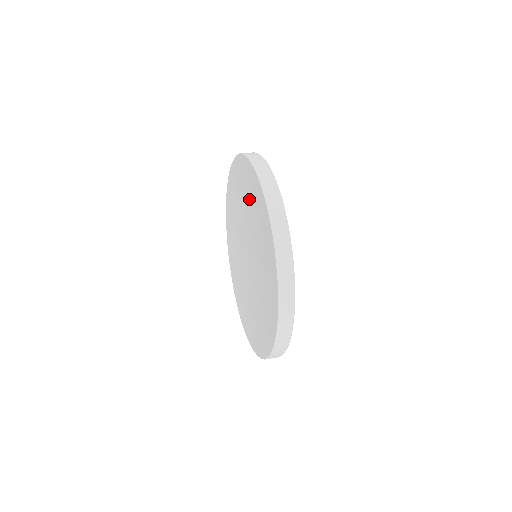
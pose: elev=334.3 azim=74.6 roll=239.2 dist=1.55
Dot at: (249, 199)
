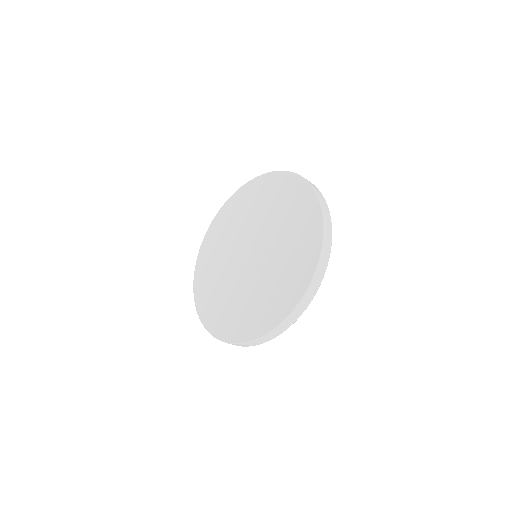
Dot at: (281, 205)
